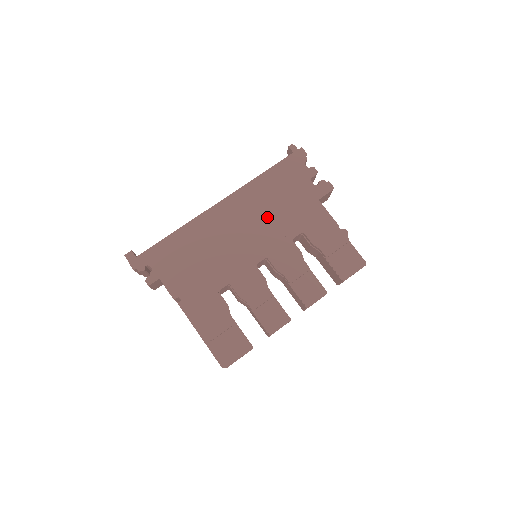
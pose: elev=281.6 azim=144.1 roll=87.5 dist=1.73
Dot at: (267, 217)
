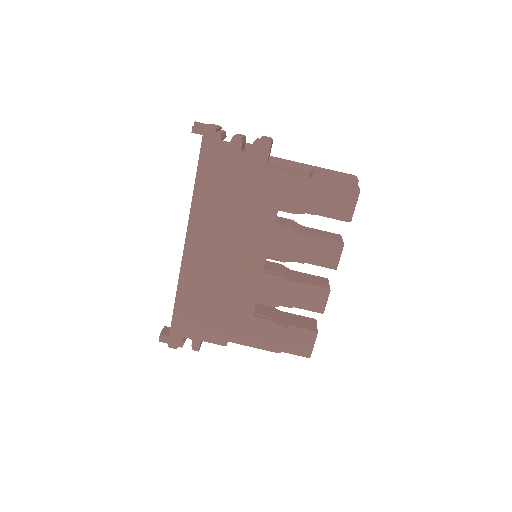
Dot at: (235, 224)
